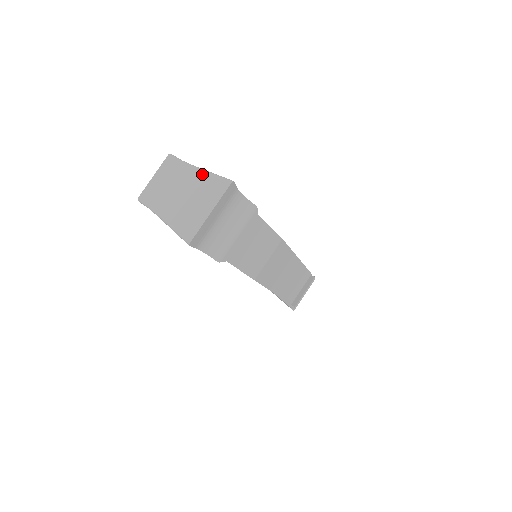
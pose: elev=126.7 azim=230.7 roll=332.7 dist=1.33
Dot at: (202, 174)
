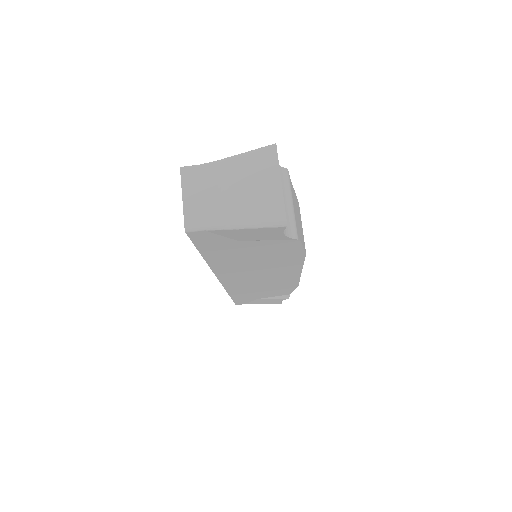
Dot at: (236, 160)
